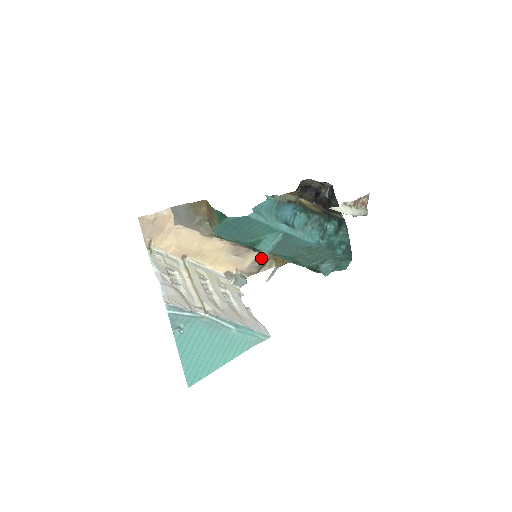
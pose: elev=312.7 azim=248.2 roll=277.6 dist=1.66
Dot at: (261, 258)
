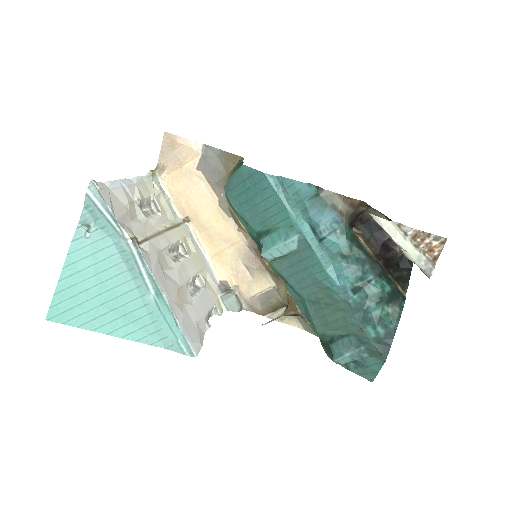
Dot at: (275, 295)
